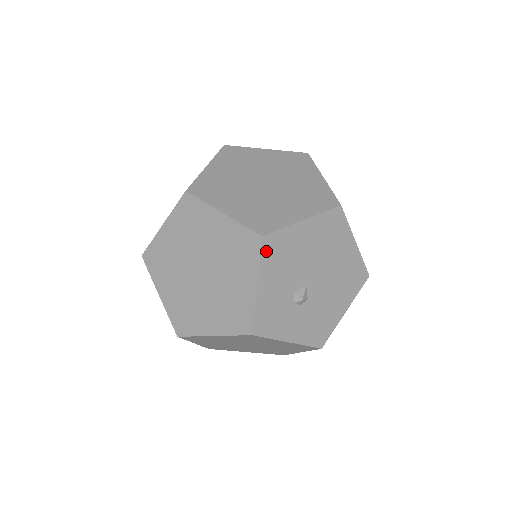
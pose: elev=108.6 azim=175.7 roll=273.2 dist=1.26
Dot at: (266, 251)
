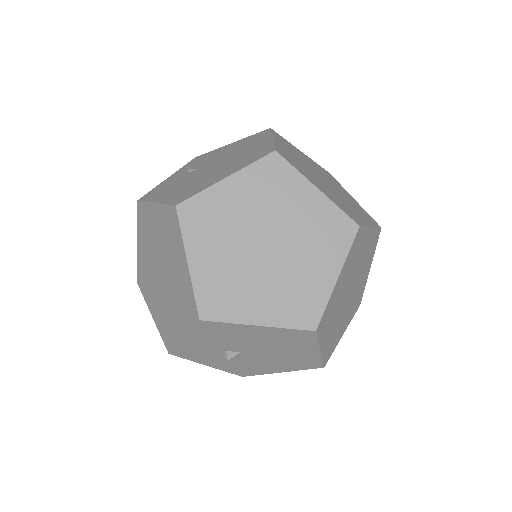
Dot at: (201, 327)
